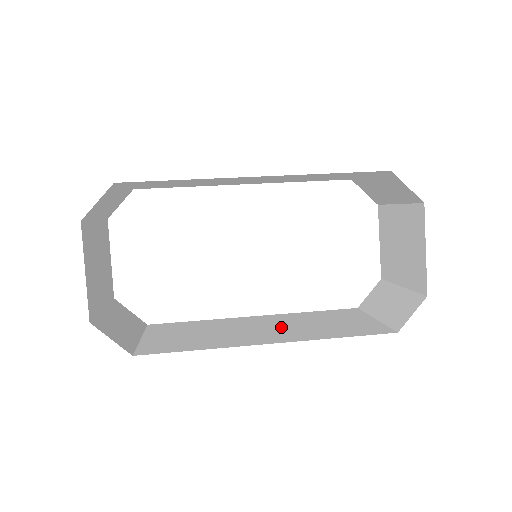
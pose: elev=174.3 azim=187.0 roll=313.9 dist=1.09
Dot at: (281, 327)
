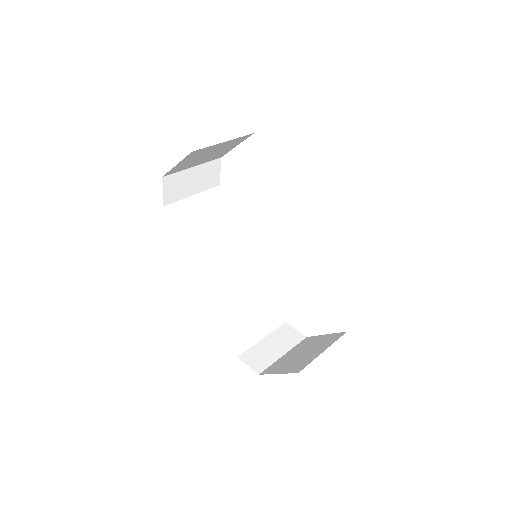
Dot at: (233, 280)
